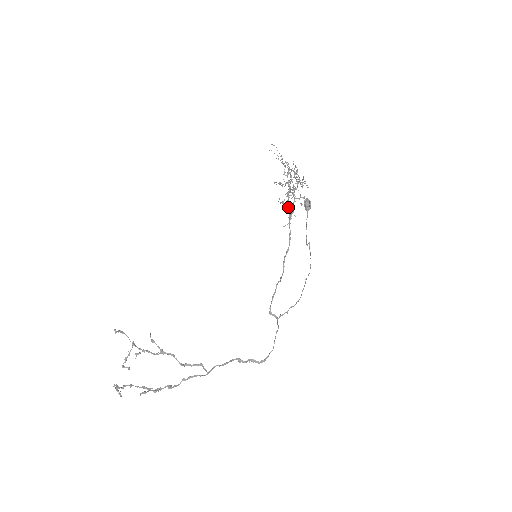
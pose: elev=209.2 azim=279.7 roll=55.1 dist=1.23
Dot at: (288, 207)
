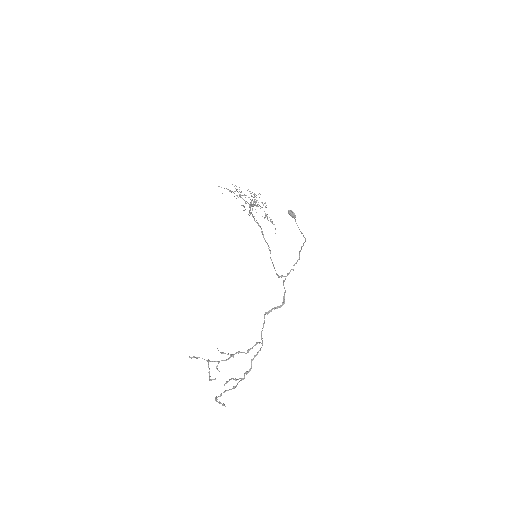
Dot at: (264, 218)
